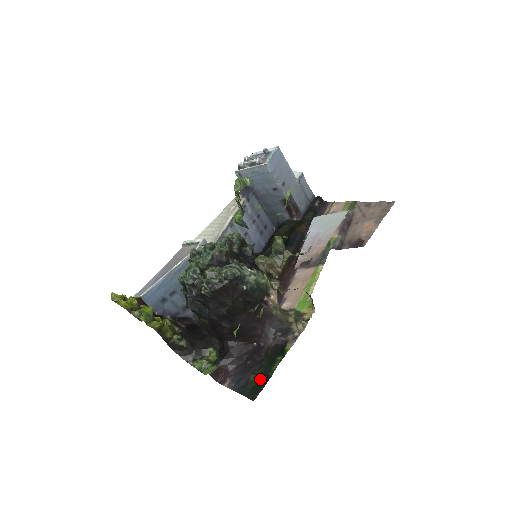
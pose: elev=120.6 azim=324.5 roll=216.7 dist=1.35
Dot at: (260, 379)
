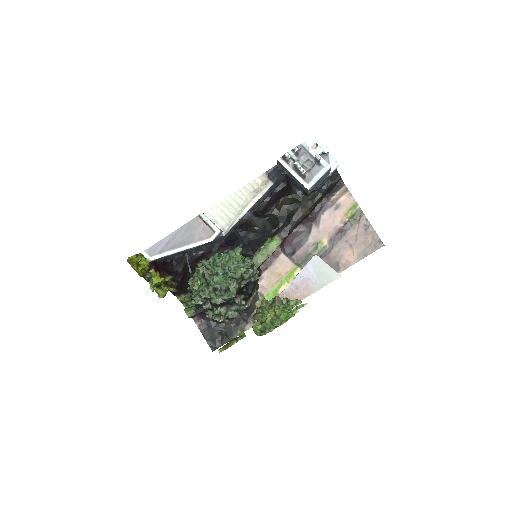
Dot at: (221, 337)
